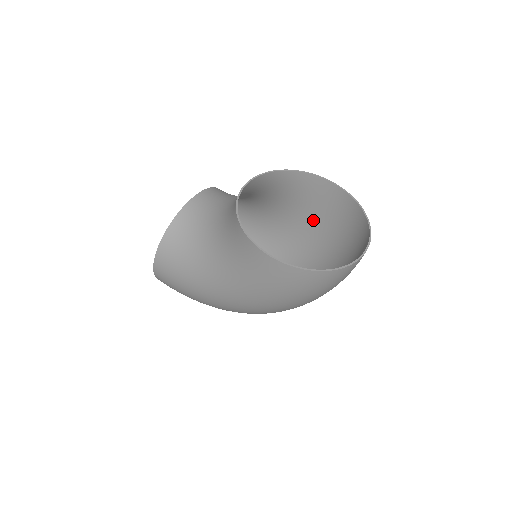
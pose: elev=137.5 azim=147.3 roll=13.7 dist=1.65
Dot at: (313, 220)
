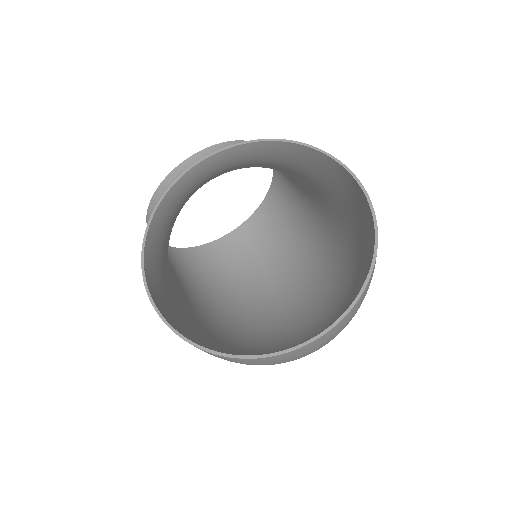
Dot at: (346, 217)
